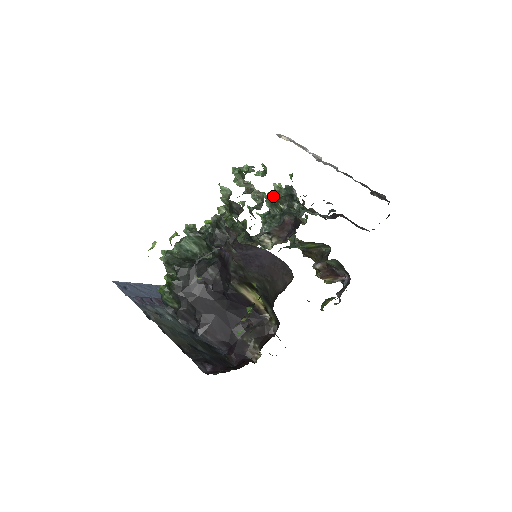
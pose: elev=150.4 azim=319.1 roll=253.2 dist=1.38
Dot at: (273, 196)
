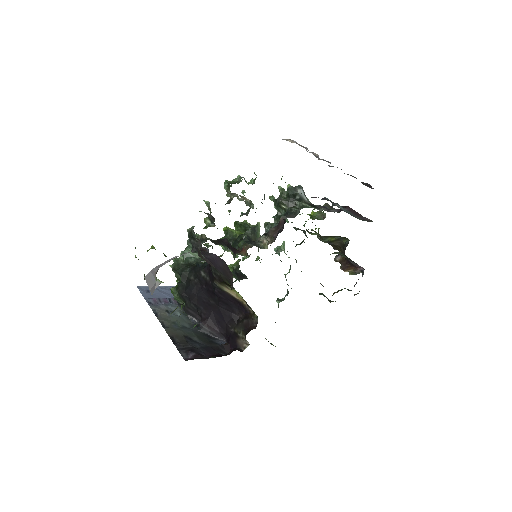
Dot at: (278, 198)
